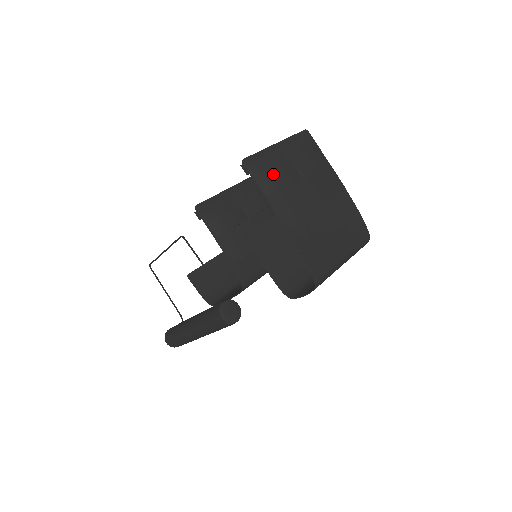
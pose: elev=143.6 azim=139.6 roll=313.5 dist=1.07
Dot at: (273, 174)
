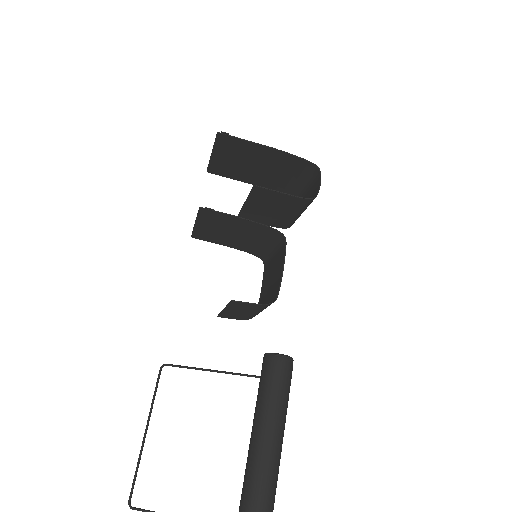
Dot at: (235, 144)
